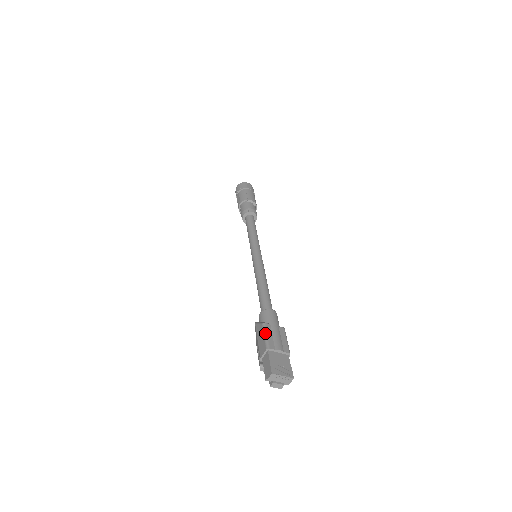
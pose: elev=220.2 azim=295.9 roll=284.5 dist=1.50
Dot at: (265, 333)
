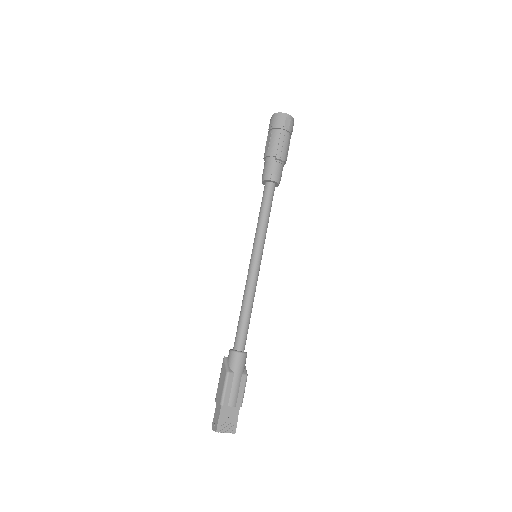
Dot at: (225, 386)
